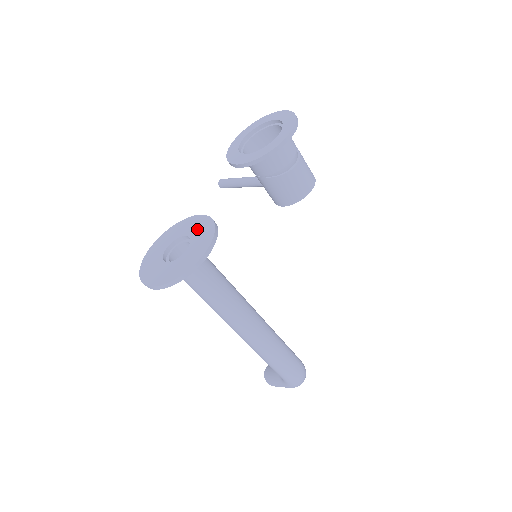
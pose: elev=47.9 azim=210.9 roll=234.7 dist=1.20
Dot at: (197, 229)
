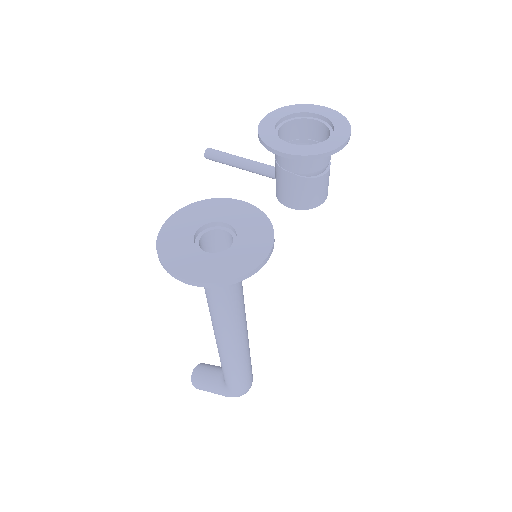
Dot at: (243, 219)
